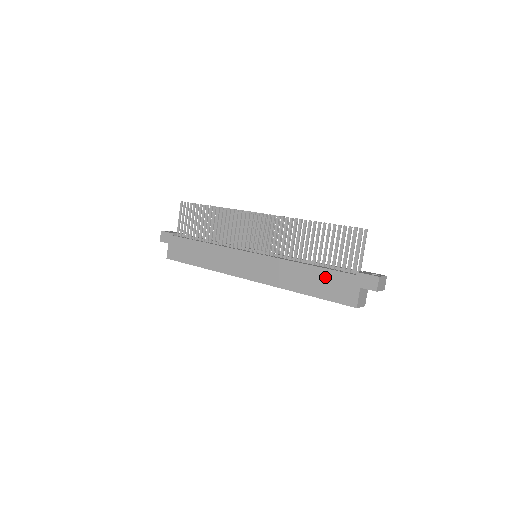
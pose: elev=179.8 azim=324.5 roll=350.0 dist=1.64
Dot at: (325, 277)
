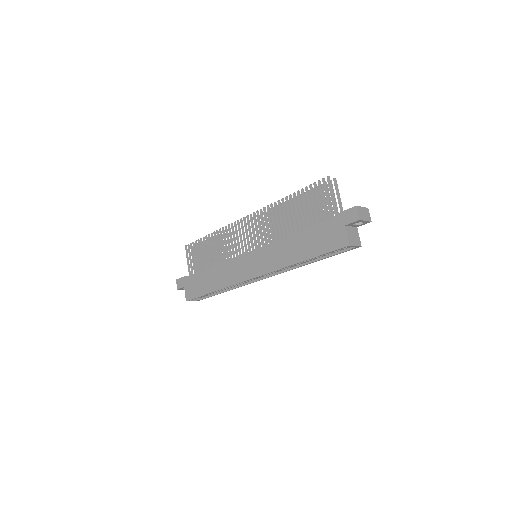
Dot at: (314, 235)
